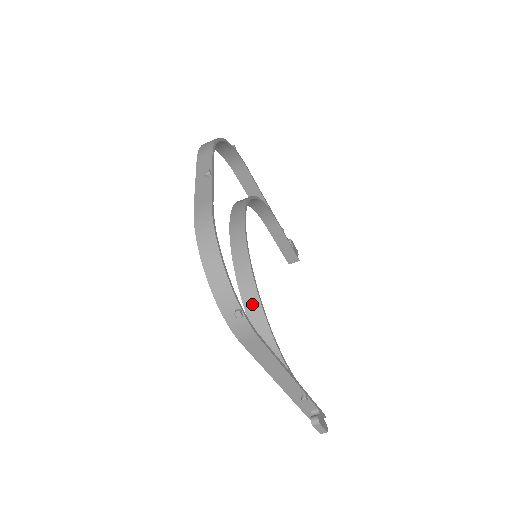
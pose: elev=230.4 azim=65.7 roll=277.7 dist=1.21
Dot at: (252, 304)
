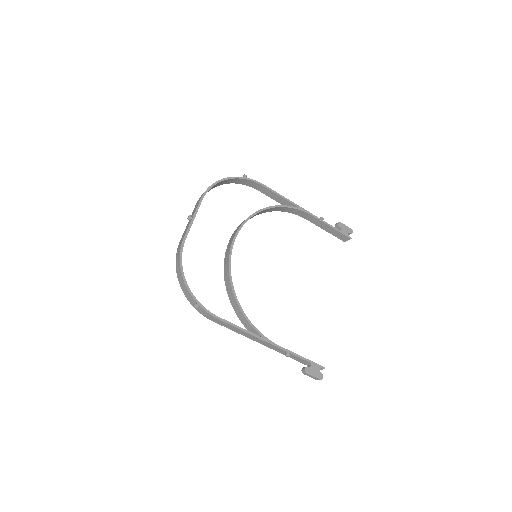
Dot at: (231, 295)
